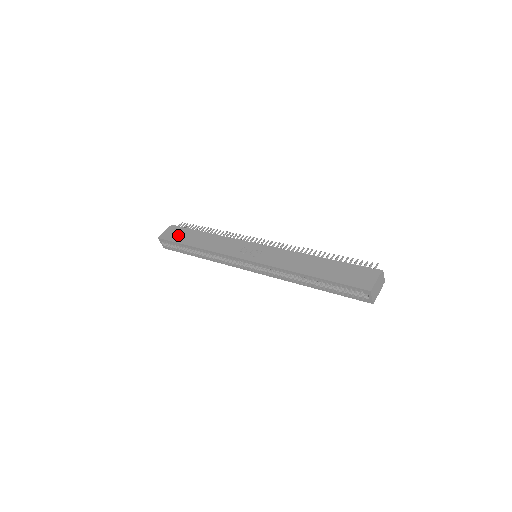
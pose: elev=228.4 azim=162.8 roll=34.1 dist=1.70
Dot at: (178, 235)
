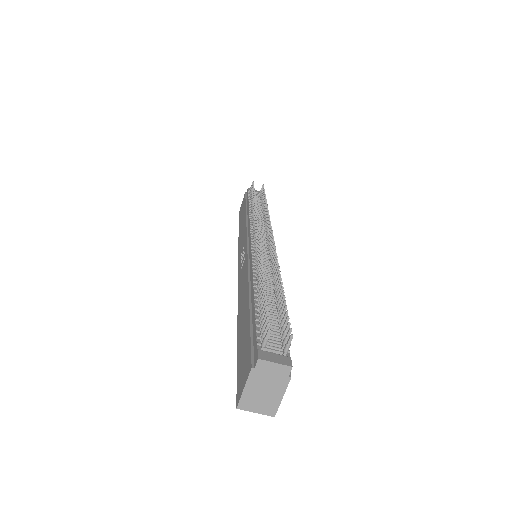
Dot at: occluded
